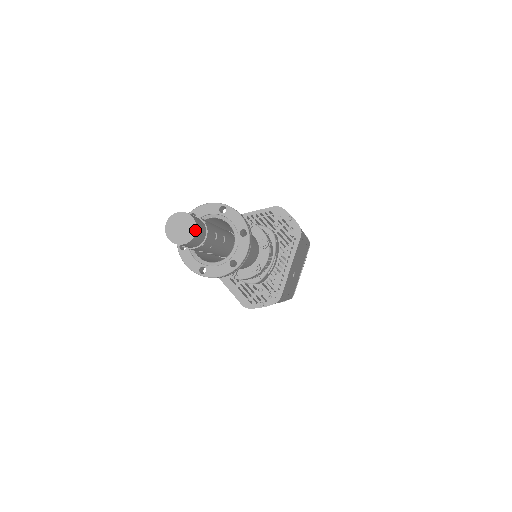
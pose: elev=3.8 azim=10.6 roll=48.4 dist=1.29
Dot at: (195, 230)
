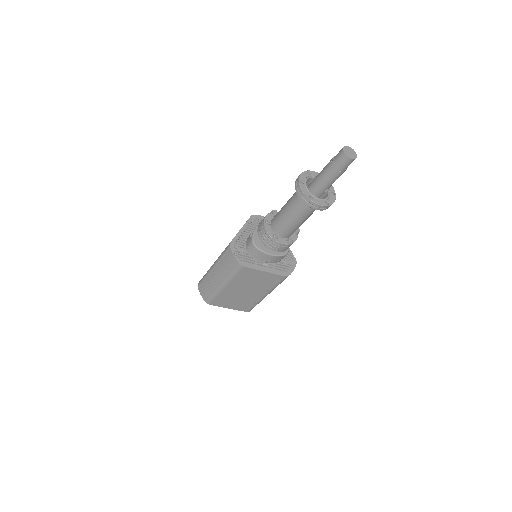
Dot at: (354, 151)
